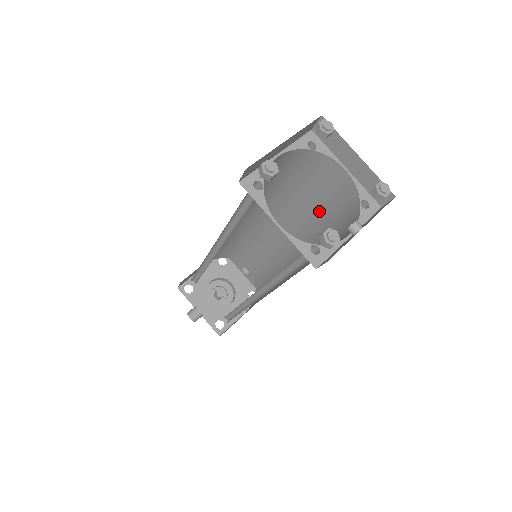
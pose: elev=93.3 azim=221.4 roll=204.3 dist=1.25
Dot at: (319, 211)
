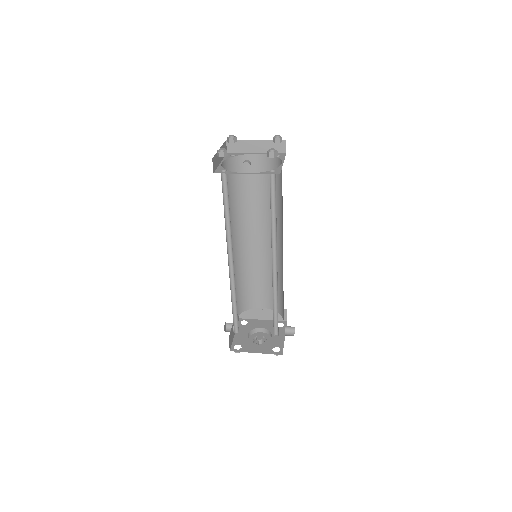
Dot at: occluded
